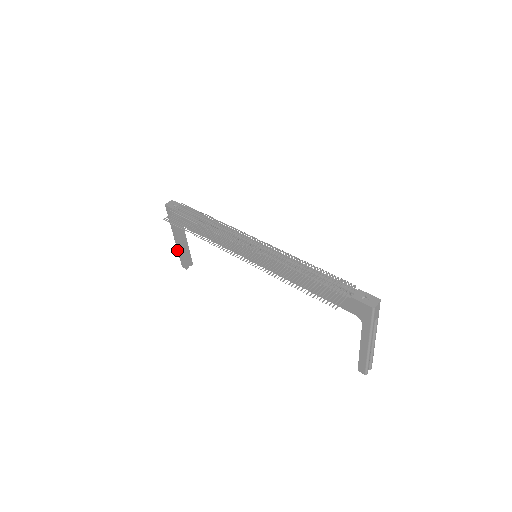
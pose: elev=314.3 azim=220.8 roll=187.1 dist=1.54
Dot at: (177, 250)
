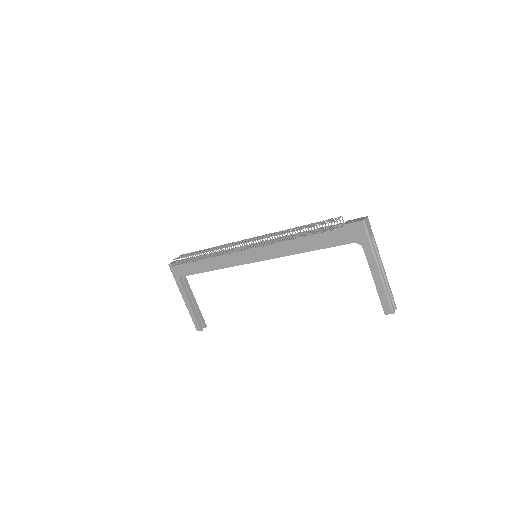
Dot at: occluded
